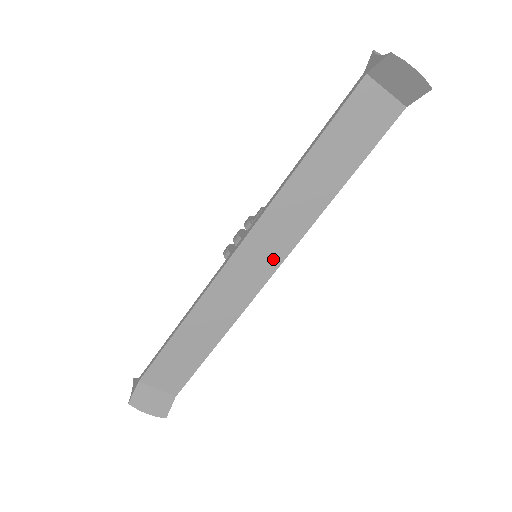
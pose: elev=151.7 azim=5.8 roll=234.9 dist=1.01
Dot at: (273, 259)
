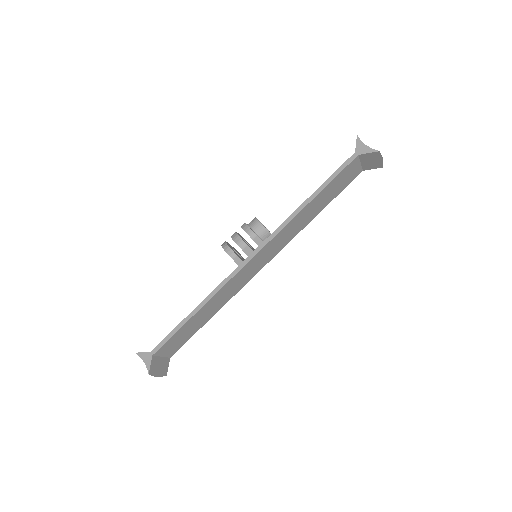
Dot at: (268, 258)
